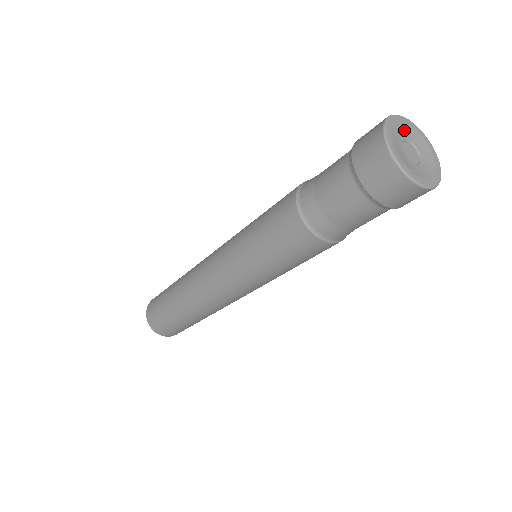
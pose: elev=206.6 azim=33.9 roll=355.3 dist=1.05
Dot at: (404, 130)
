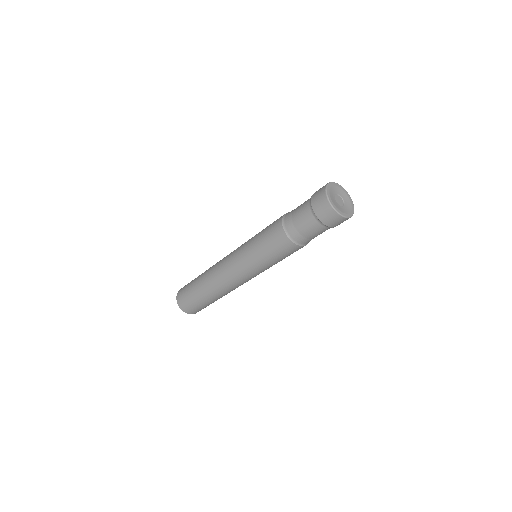
Dot at: (334, 190)
